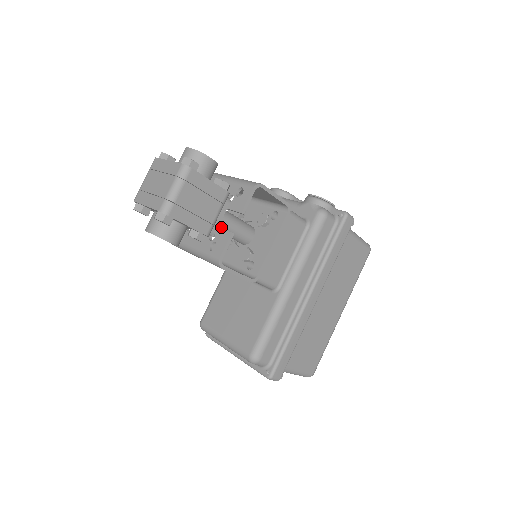
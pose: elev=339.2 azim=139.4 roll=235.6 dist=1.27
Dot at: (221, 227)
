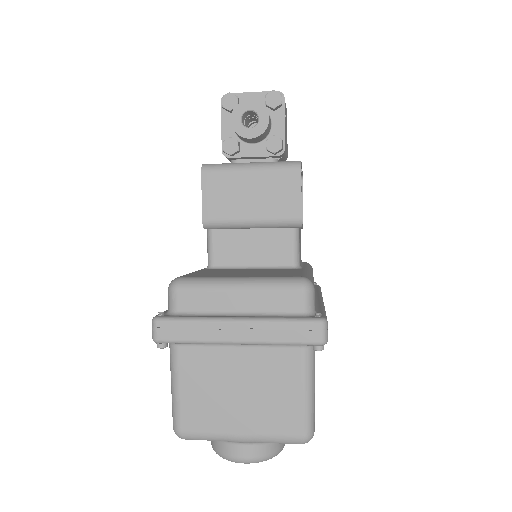
Dot at: occluded
